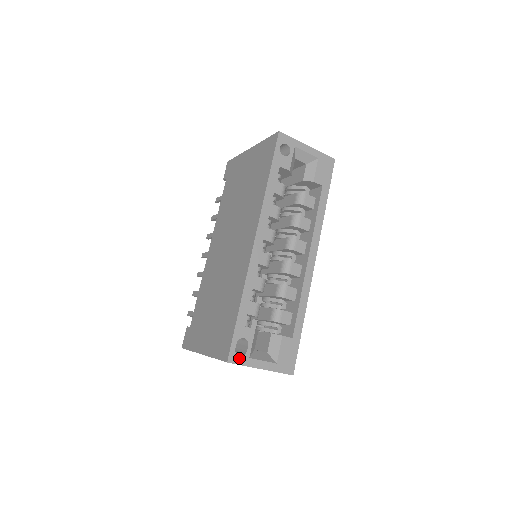
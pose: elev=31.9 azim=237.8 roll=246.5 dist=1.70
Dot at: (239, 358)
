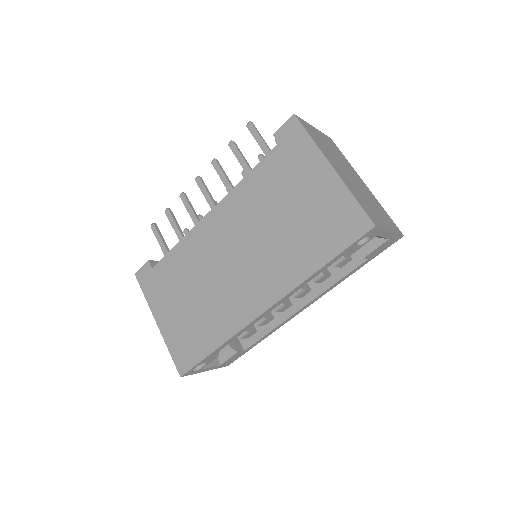
Dot at: (192, 372)
